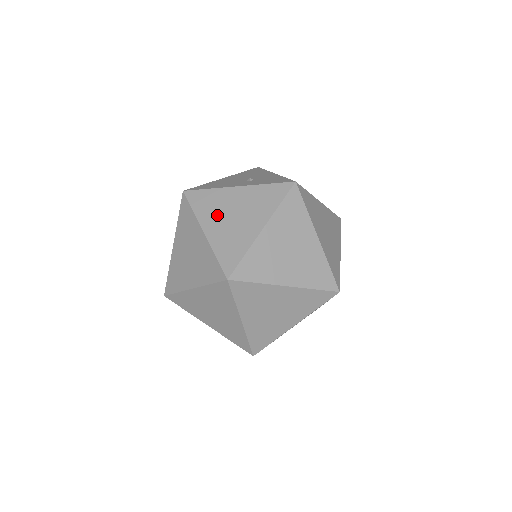
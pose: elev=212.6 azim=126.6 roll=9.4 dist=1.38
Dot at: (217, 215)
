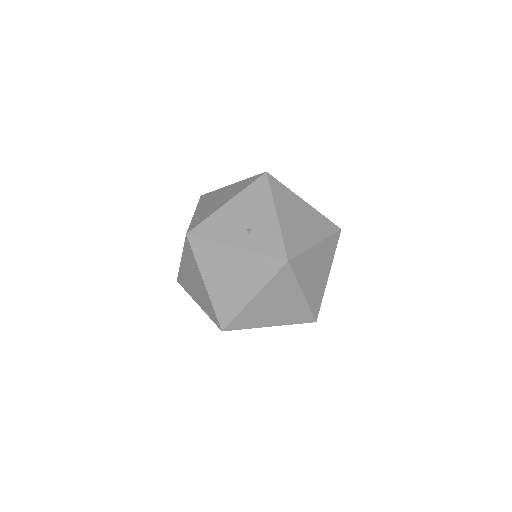
Dot at: (216, 271)
